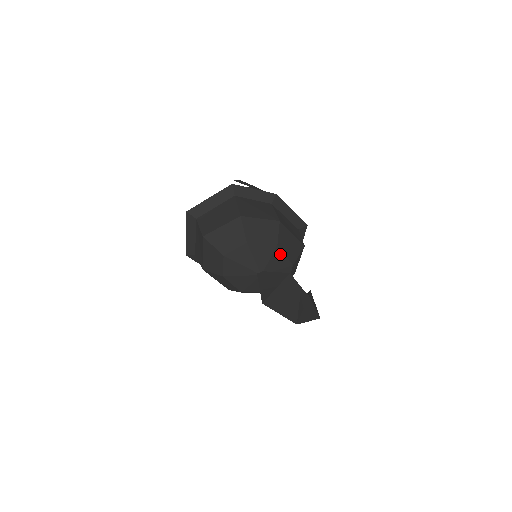
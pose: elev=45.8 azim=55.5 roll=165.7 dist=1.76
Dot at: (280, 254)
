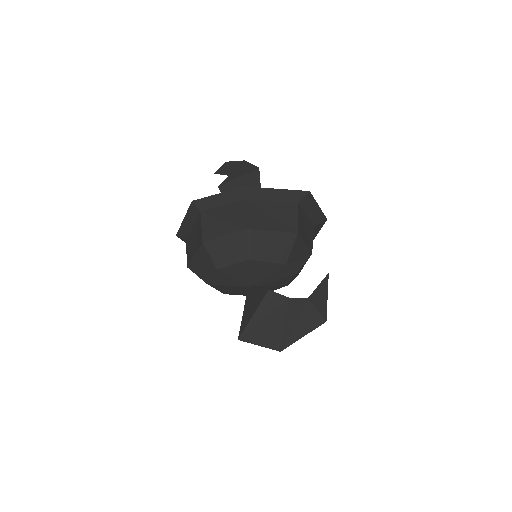
Dot at: (260, 264)
